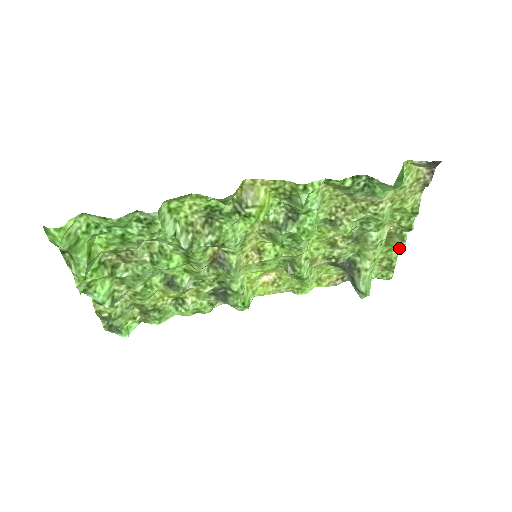
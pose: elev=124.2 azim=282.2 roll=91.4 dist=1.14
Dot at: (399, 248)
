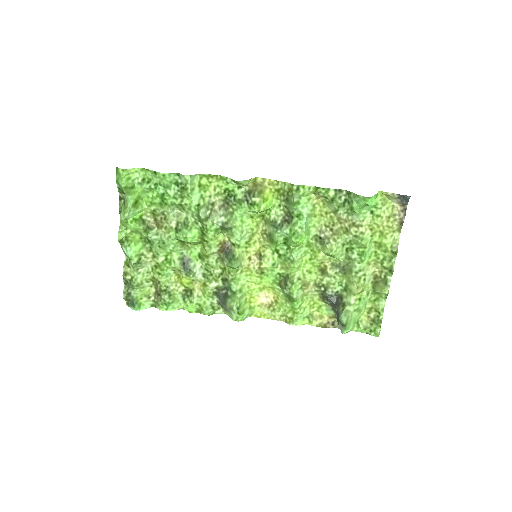
Dot at: (385, 297)
